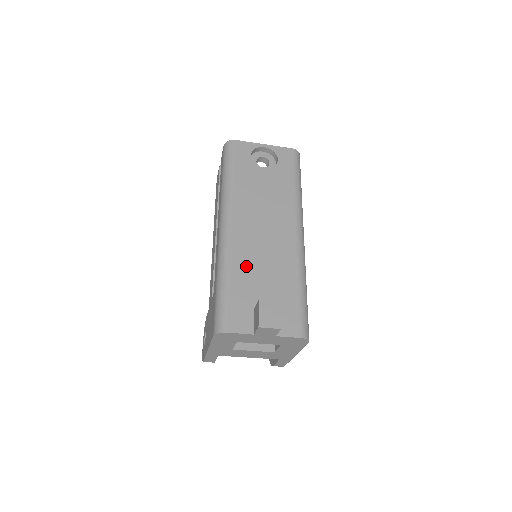
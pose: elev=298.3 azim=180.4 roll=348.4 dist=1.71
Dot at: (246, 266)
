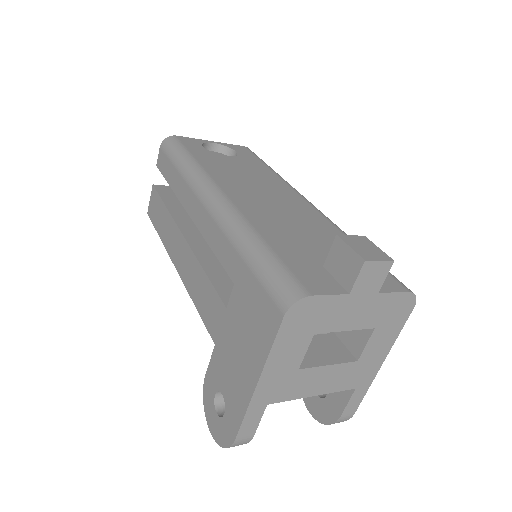
Dot at: (275, 227)
